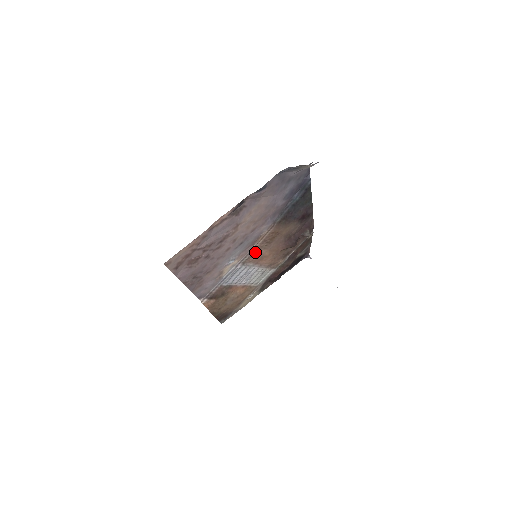
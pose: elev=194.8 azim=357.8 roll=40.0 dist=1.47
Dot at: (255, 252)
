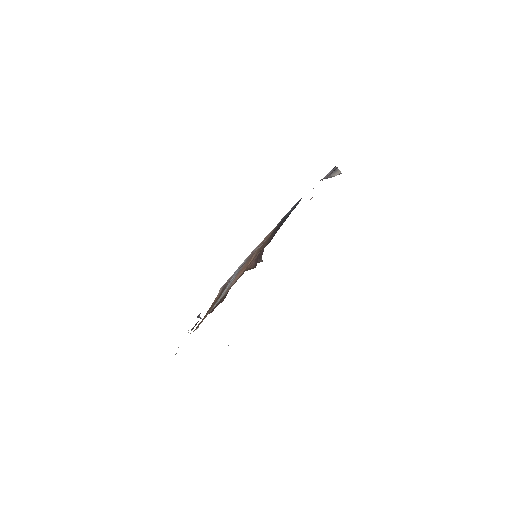
Dot at: occluded
